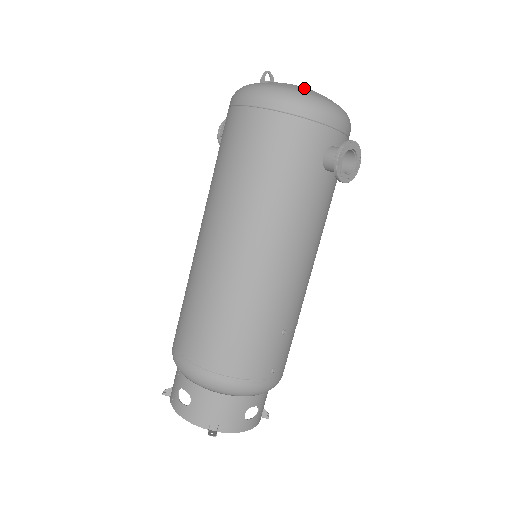
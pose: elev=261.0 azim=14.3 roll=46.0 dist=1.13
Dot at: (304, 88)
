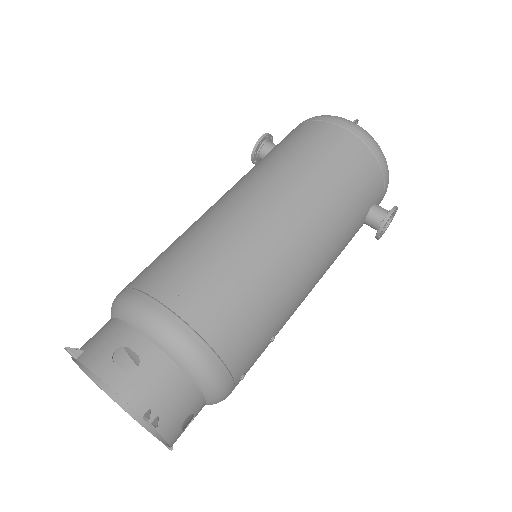
Dot at: occluded
